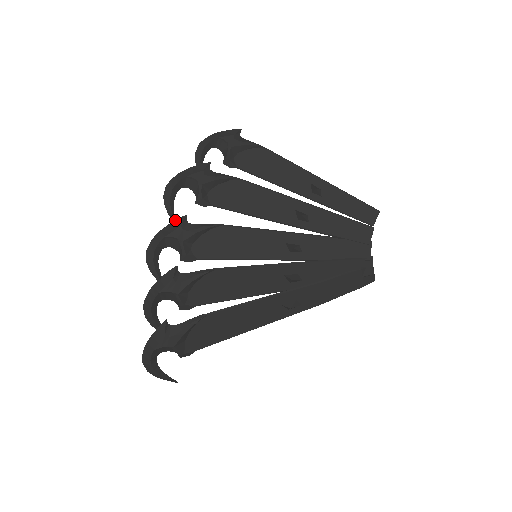
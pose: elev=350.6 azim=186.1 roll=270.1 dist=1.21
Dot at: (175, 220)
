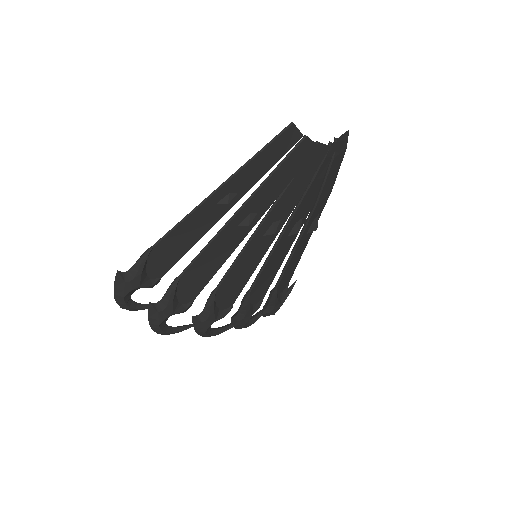
Dot at: (192, 324)
